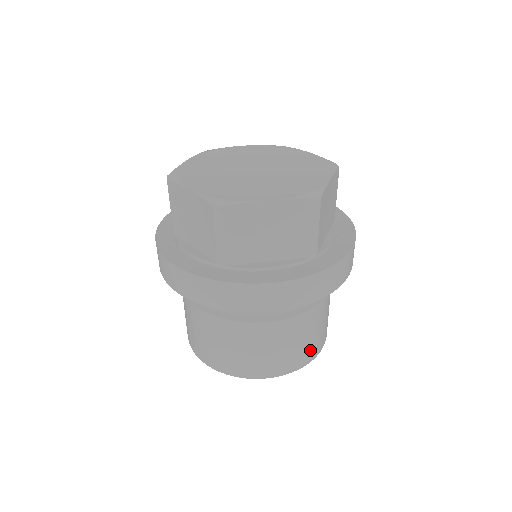
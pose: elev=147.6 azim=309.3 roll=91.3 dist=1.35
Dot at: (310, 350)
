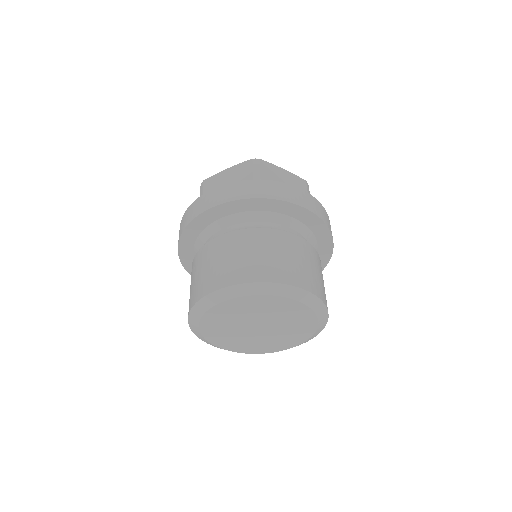
Dot at: (266, 268)
